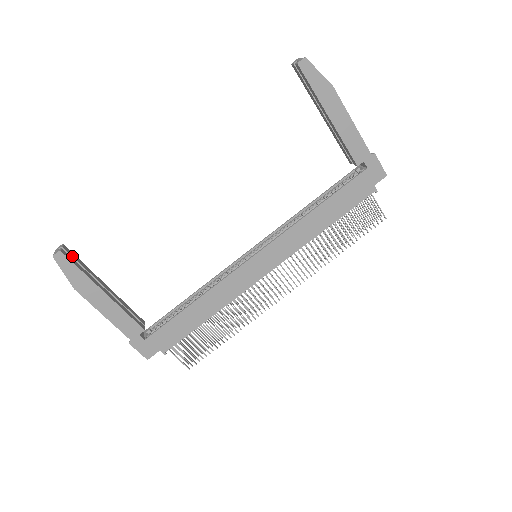
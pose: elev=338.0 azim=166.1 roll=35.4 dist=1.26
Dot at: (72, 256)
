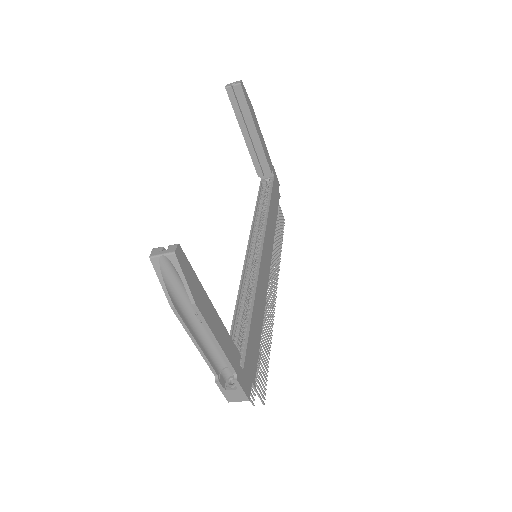
Dot at: occluded
